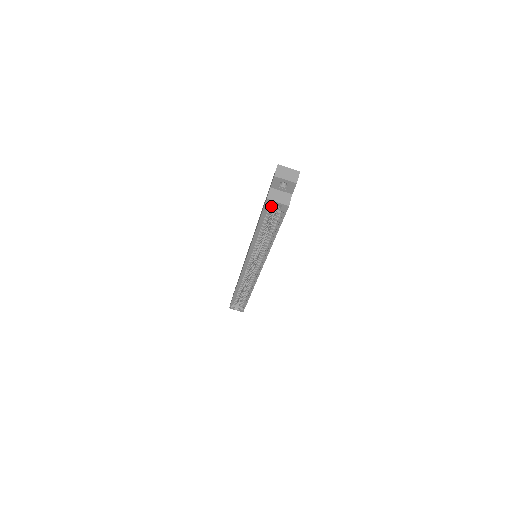
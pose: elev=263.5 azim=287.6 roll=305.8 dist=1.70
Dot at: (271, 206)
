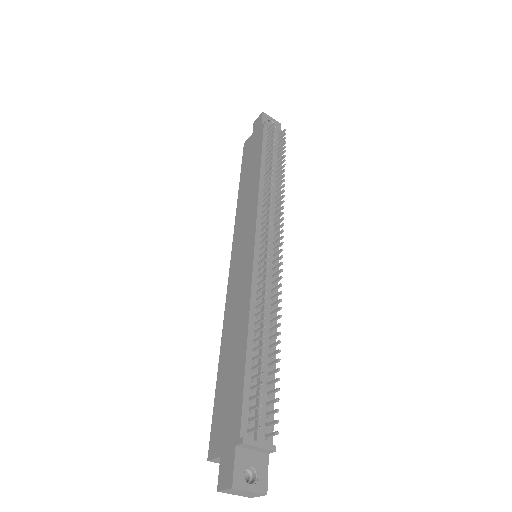
Dot at: occluded
